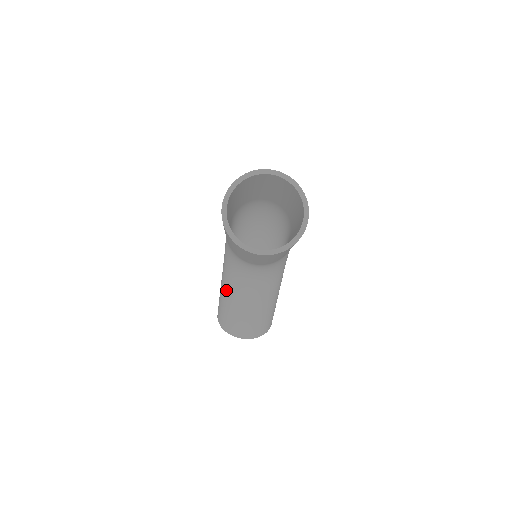
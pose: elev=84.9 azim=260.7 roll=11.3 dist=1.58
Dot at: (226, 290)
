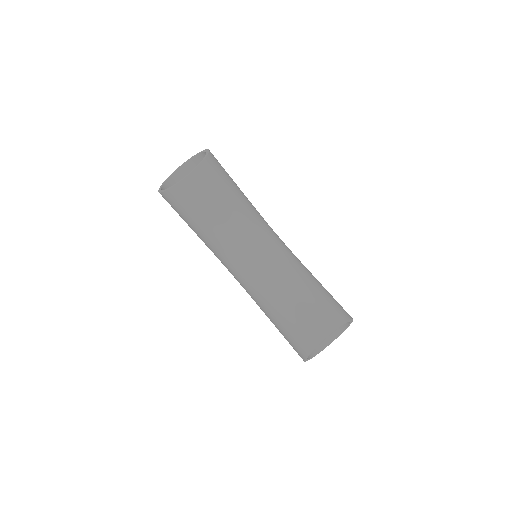
Dot at: (269, 309)
